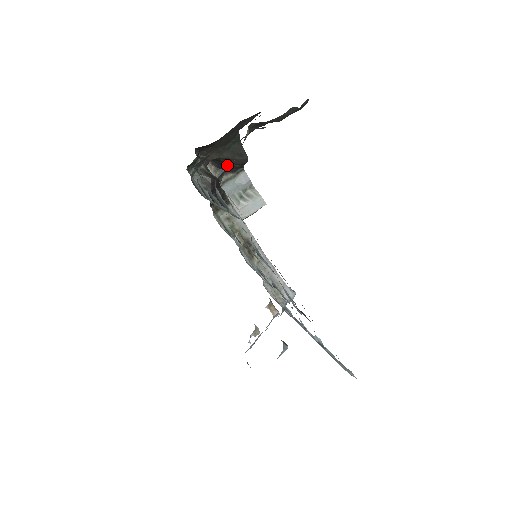
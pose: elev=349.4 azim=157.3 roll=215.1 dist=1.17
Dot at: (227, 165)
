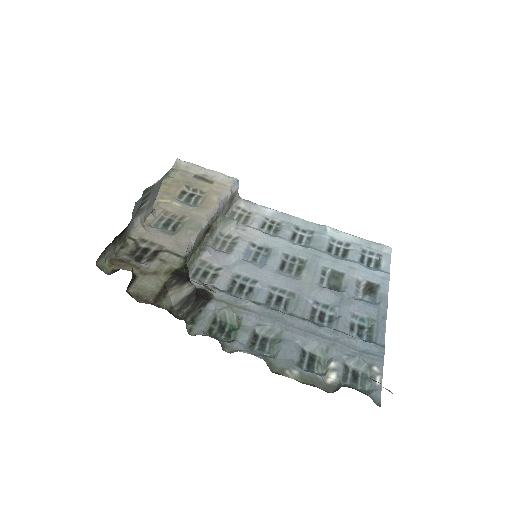
Dot at: occluded
